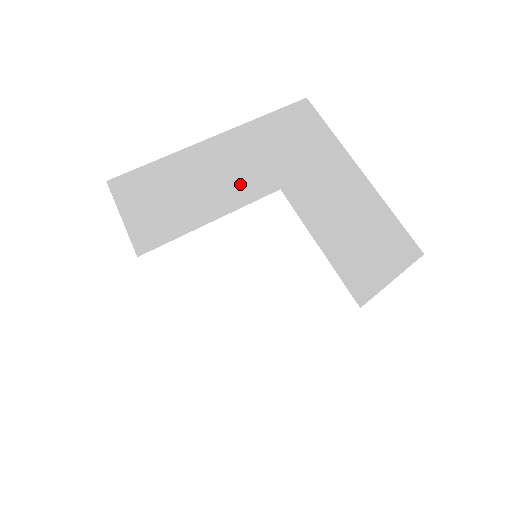
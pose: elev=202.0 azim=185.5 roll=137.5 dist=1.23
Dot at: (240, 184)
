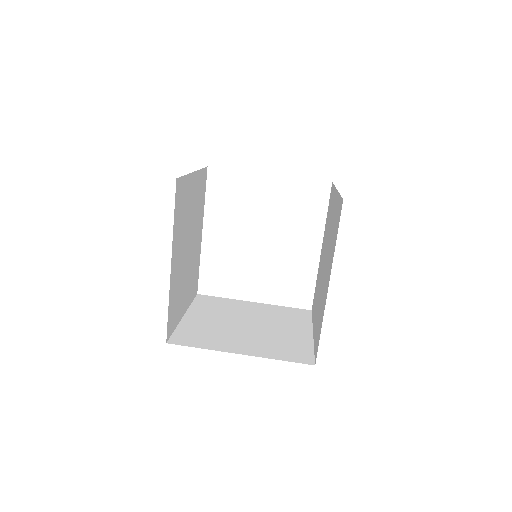
Dot at: (194, 217)
